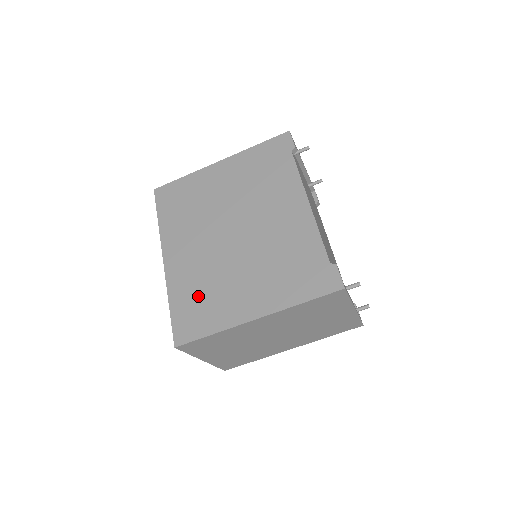
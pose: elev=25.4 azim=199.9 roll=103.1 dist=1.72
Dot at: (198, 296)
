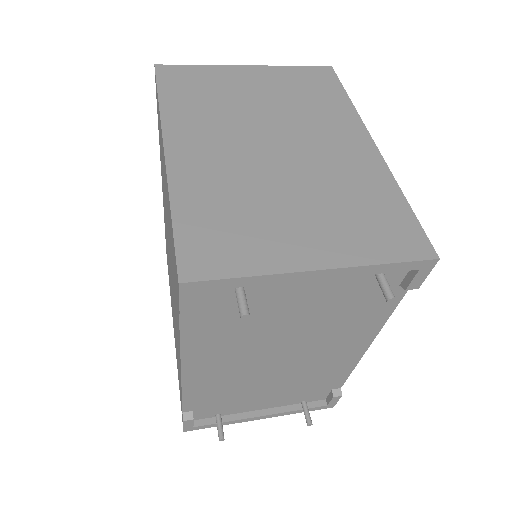
Dot at: (167, 254)
